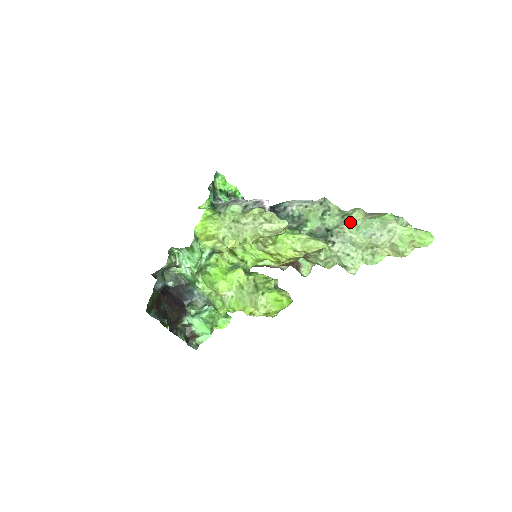
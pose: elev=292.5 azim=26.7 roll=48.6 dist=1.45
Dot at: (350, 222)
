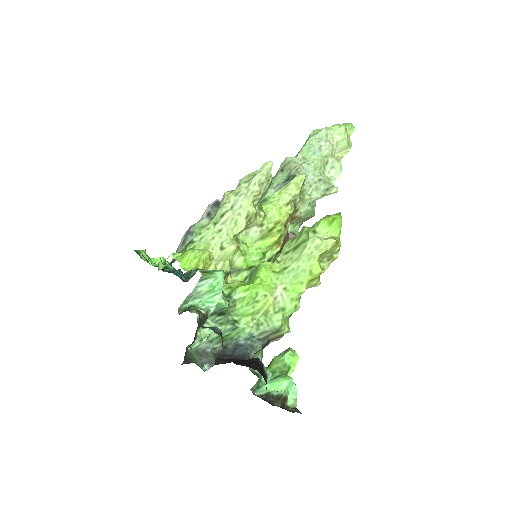
Dot at: (294, 162)
